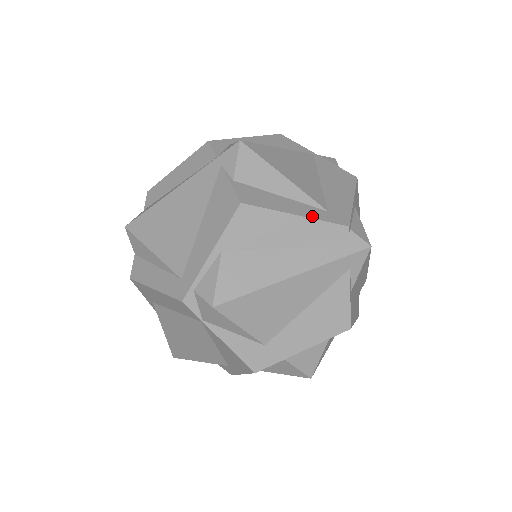
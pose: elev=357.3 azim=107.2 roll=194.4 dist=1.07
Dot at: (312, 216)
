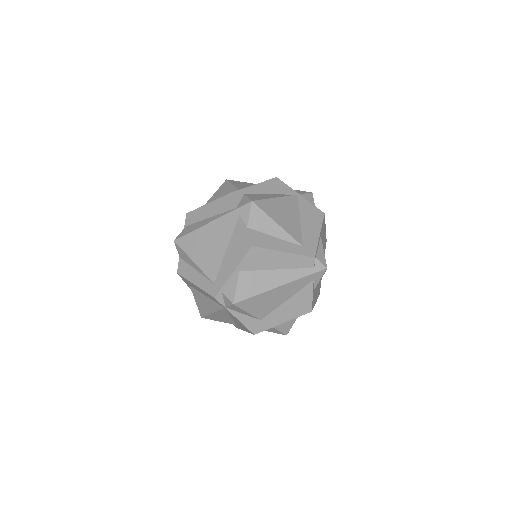
Dot at: (293, 252)
